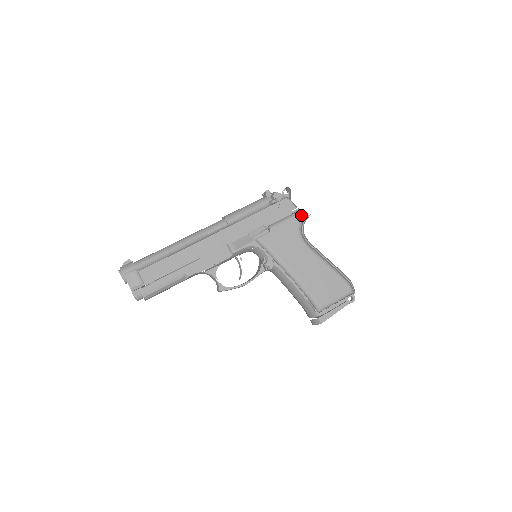
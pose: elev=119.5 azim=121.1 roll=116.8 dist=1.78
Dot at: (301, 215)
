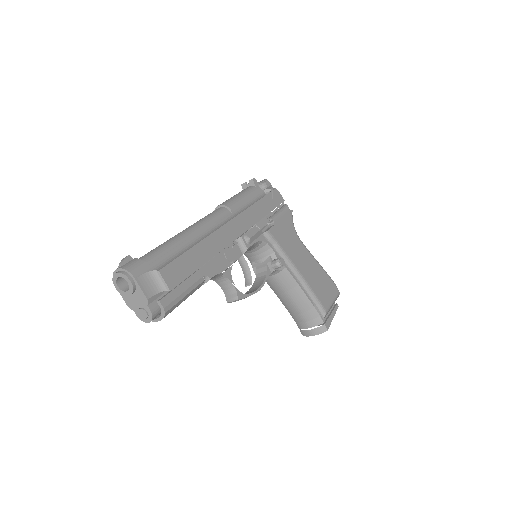
Dot at: occluded
